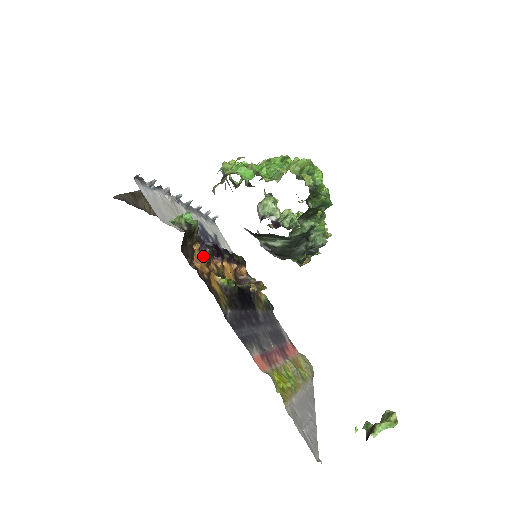
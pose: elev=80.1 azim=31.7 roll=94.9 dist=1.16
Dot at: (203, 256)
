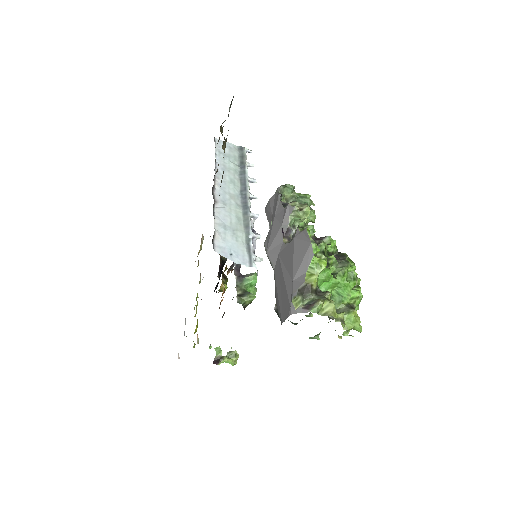
Dot at: occluded
